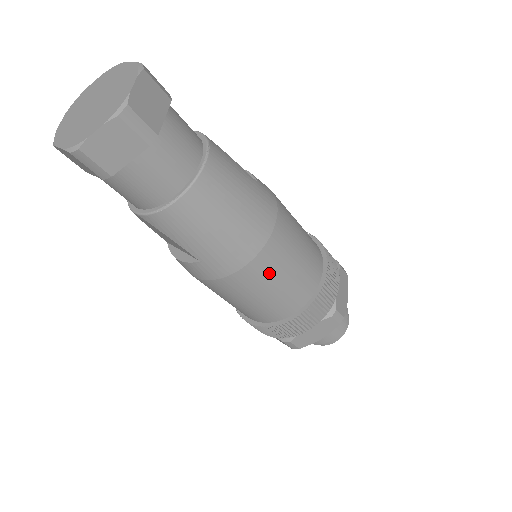
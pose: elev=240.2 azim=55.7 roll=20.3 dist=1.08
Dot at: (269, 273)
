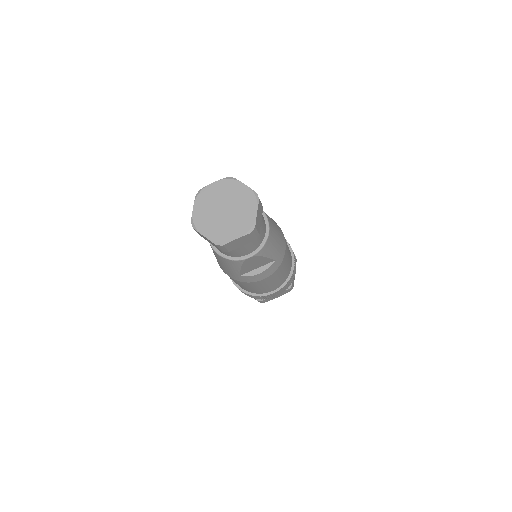
Dot at: (287, 247)
